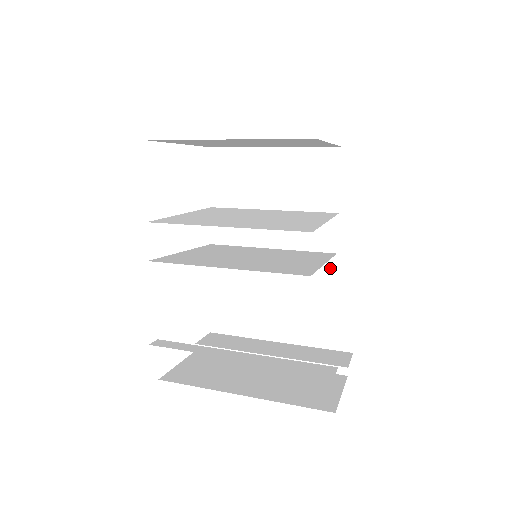
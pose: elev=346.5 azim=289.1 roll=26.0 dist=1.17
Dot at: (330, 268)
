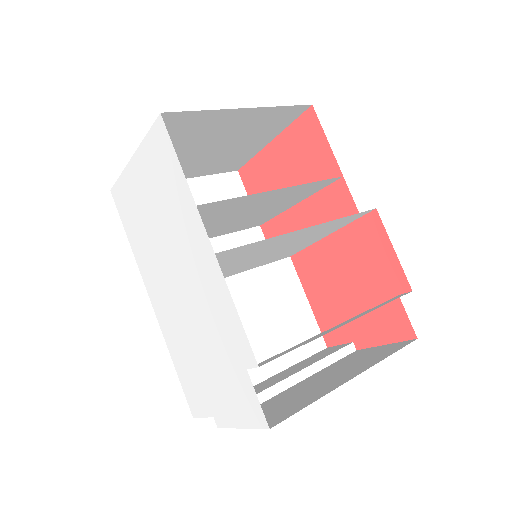
Dot at: (275, 277)
